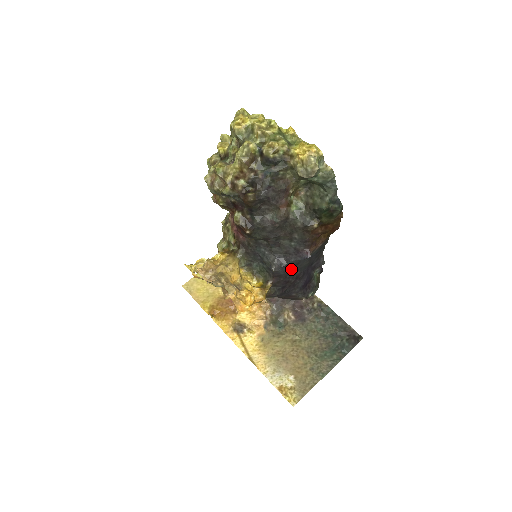
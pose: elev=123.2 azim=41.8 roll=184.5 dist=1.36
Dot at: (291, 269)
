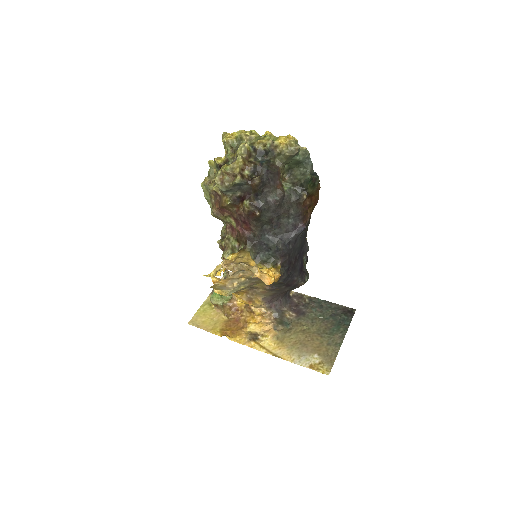
Dot at: (292, 247)
